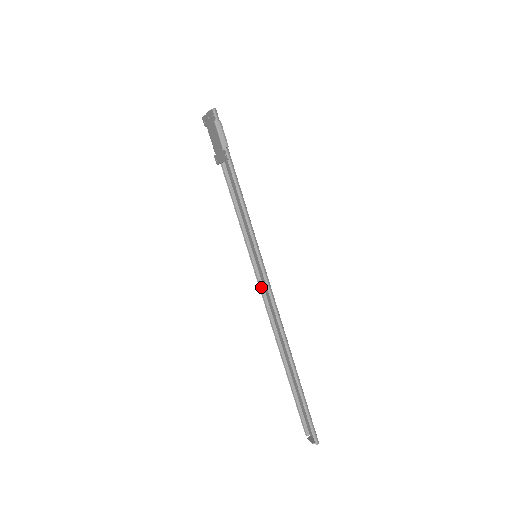
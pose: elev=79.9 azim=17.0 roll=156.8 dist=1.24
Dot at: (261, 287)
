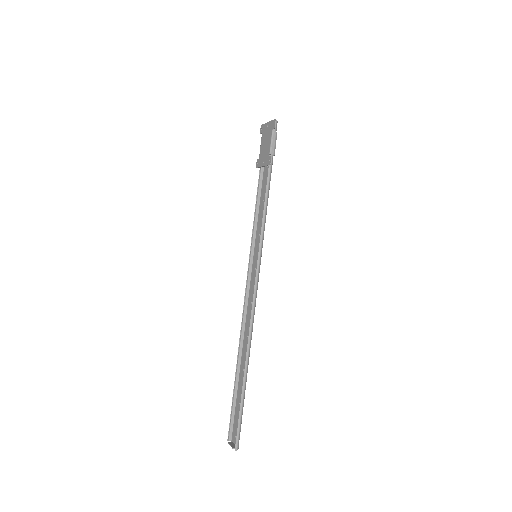
Dot at: (247, 286)
